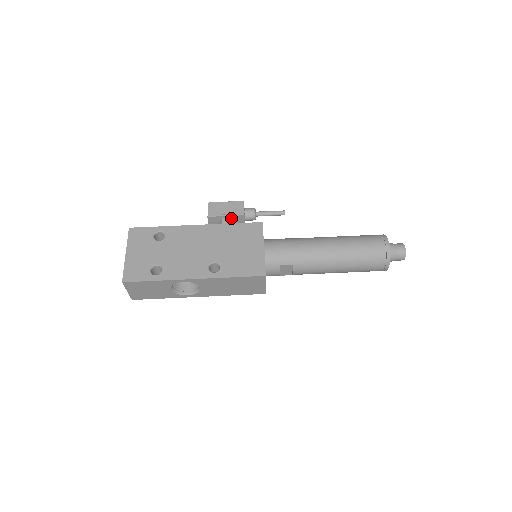
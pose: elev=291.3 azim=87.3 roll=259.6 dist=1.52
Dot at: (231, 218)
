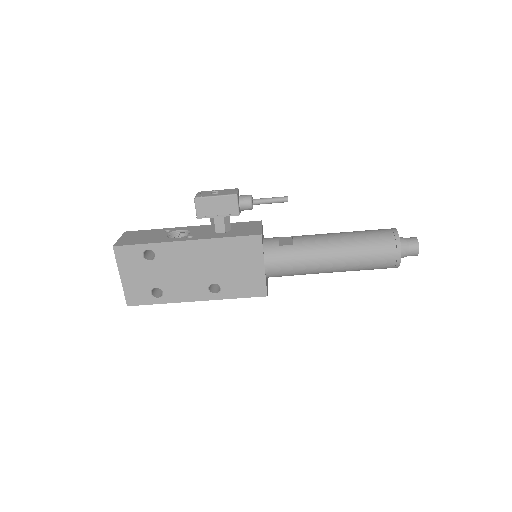
Dot at: (224, 216)
